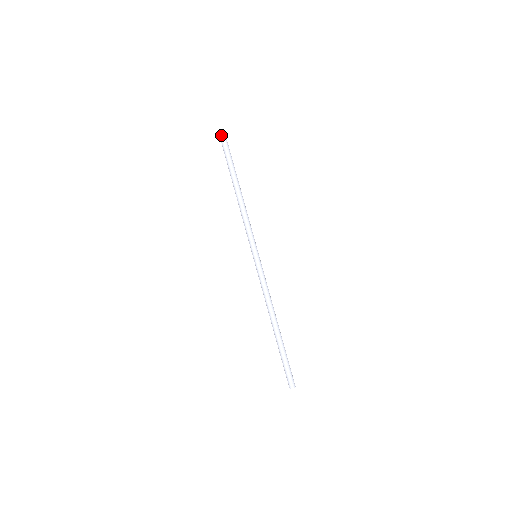
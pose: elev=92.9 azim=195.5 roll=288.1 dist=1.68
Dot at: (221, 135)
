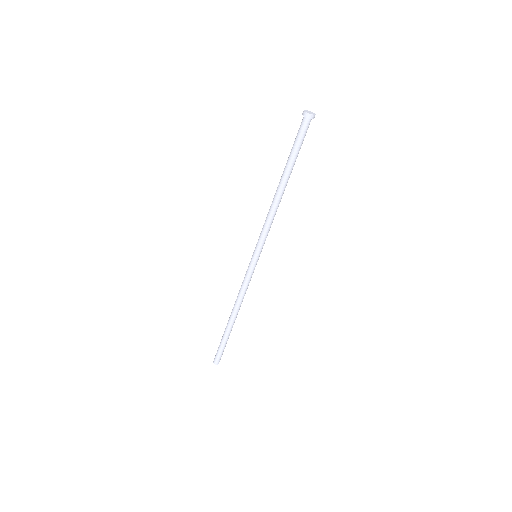
Dot at: (307, 117)
